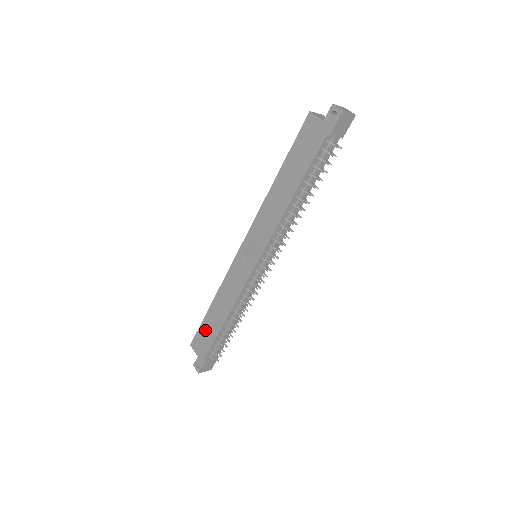
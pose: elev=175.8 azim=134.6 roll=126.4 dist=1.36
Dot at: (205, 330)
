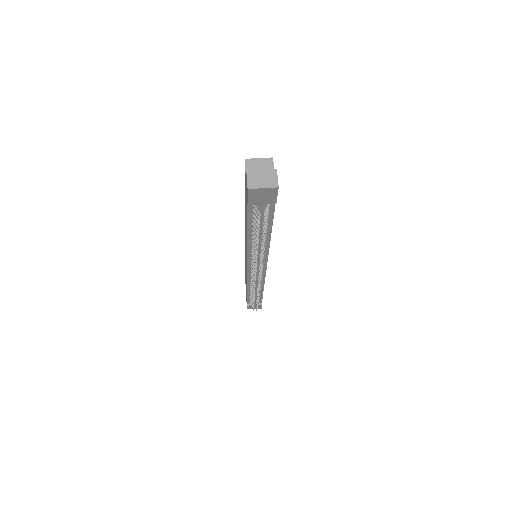
Dot at: occluded
